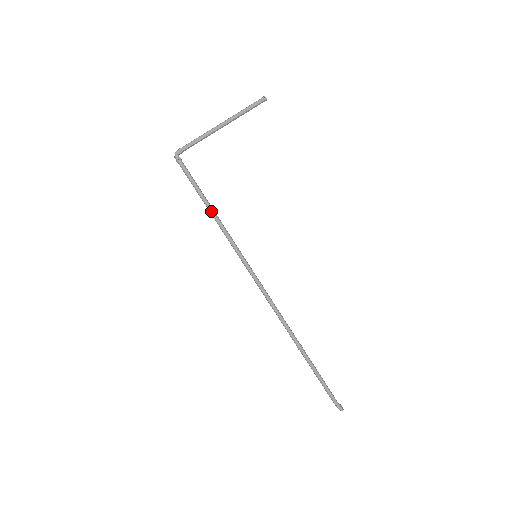
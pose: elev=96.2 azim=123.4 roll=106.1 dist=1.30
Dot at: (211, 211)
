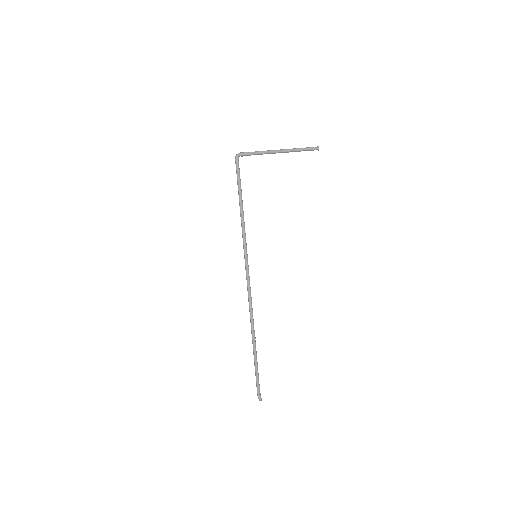
Dot at: (241, 208)
